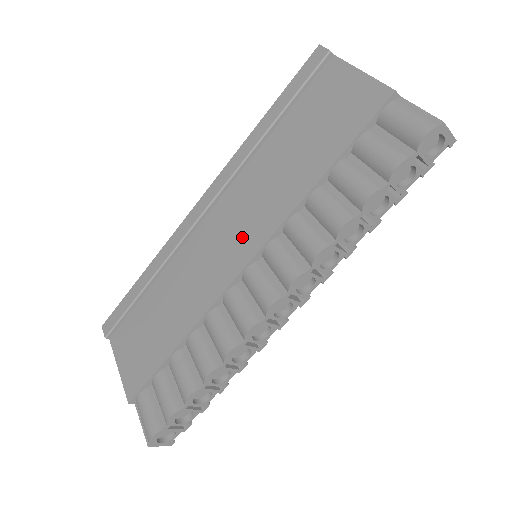
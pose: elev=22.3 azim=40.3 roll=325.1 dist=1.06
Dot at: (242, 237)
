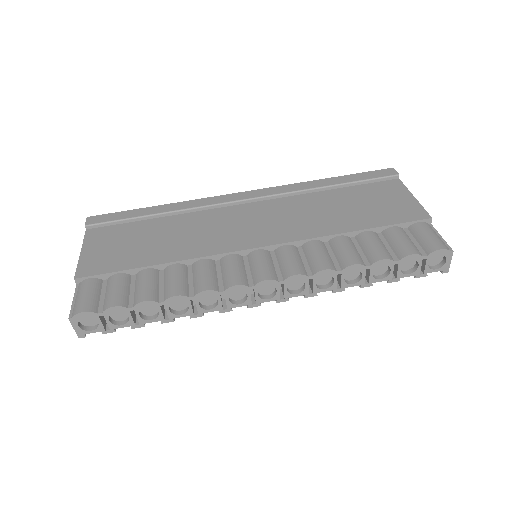
Dot at: (267, 230)
